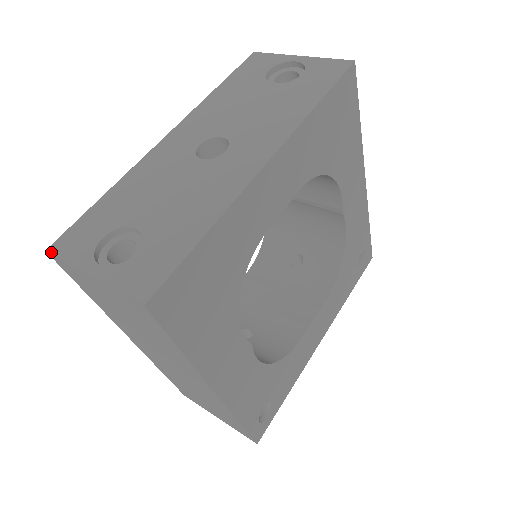
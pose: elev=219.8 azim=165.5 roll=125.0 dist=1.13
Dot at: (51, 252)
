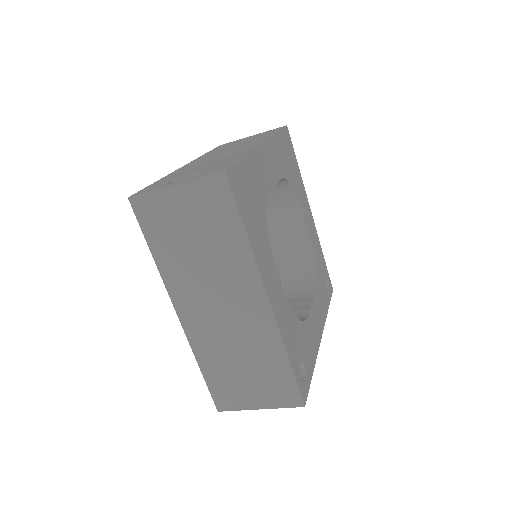
Dot at: (133, 196)
